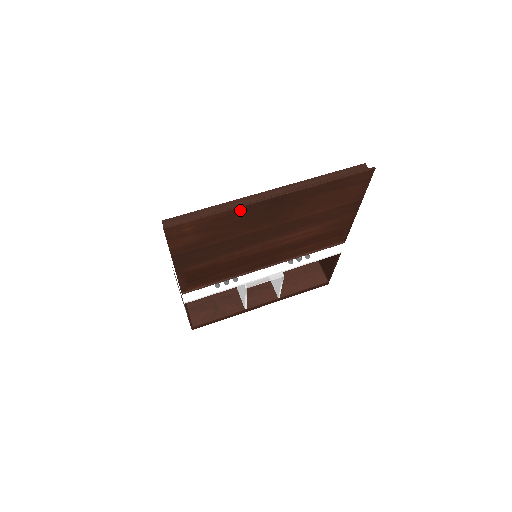
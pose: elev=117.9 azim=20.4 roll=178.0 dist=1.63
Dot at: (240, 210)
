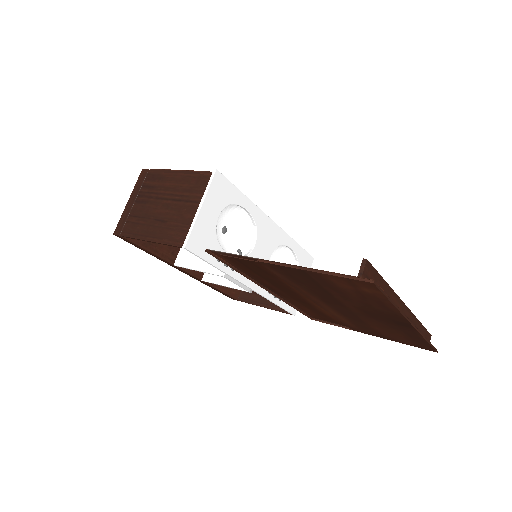
Dot at: (395, 312)
